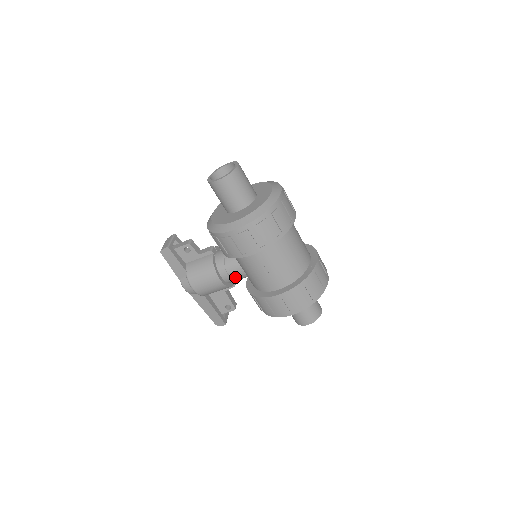
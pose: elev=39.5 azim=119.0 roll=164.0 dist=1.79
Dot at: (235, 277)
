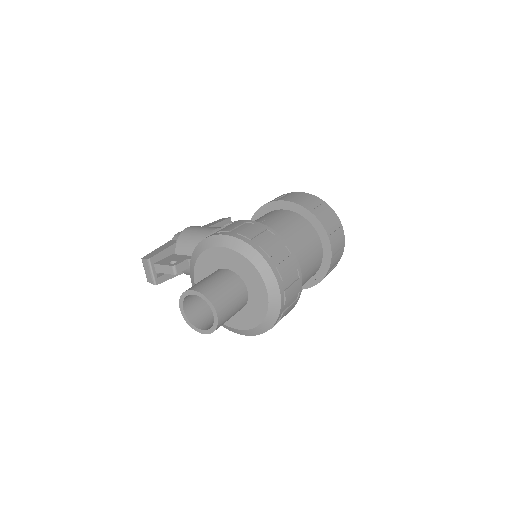
Dot at: occluded
